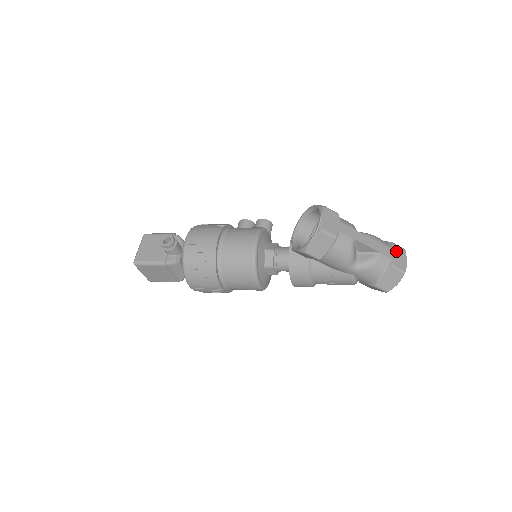
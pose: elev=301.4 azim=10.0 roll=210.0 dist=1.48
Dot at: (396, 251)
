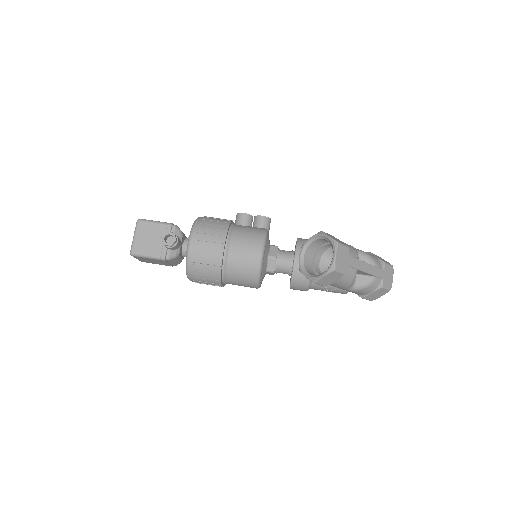
Dot at: (387, 271)
